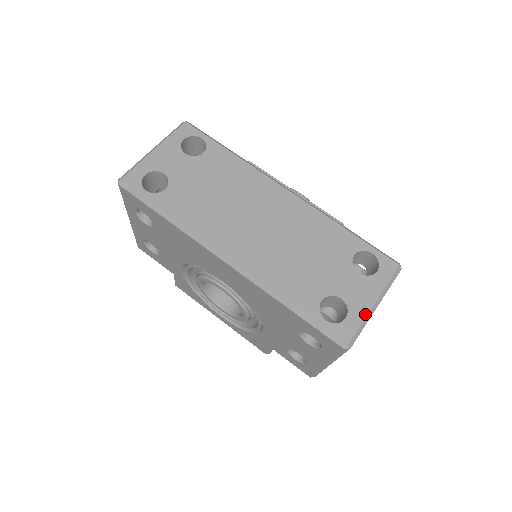
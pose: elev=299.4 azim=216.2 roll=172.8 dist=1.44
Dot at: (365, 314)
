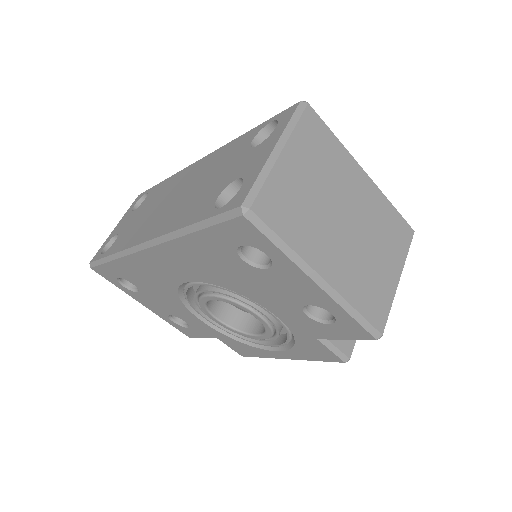
Dot at: (261, 167)
